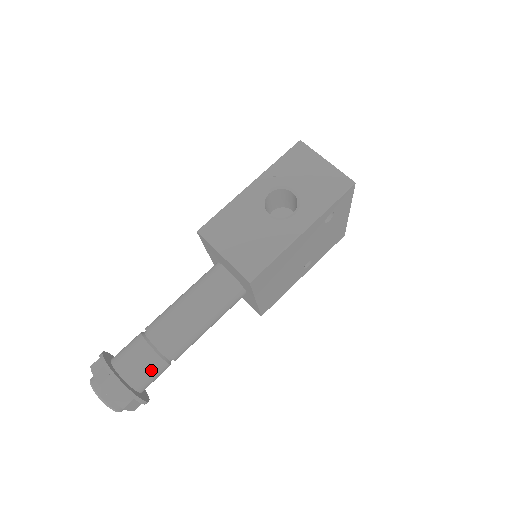
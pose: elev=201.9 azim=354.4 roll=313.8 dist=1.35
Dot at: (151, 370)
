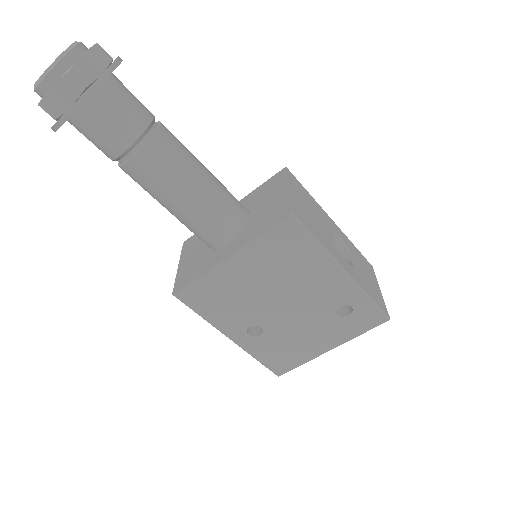
Dot at: (123, 119)
